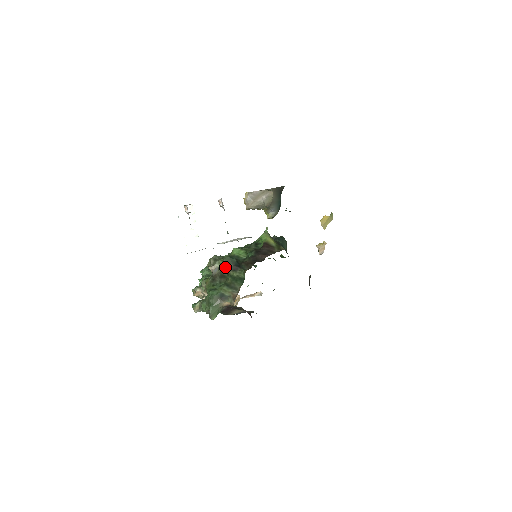
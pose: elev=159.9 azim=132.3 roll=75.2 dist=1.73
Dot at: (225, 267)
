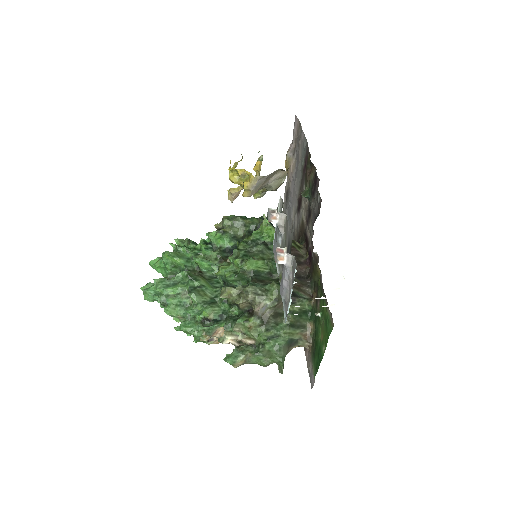
Dot at: (280, 303)
